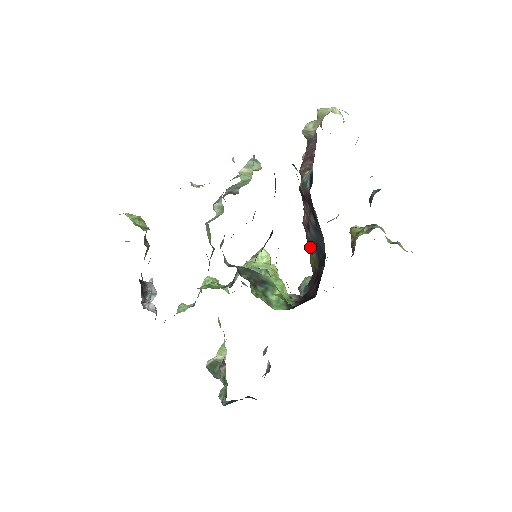
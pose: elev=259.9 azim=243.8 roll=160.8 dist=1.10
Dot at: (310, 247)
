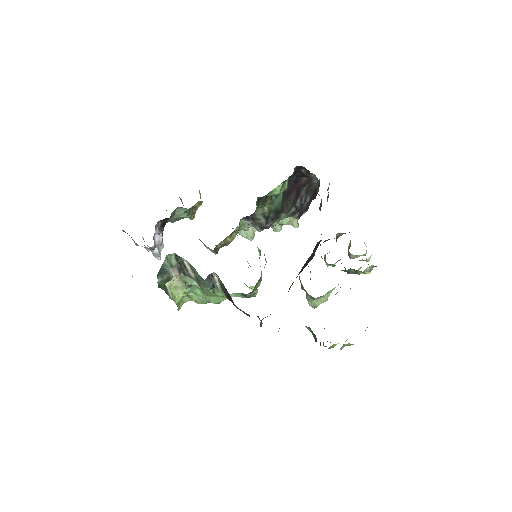
Dot at: occluded
